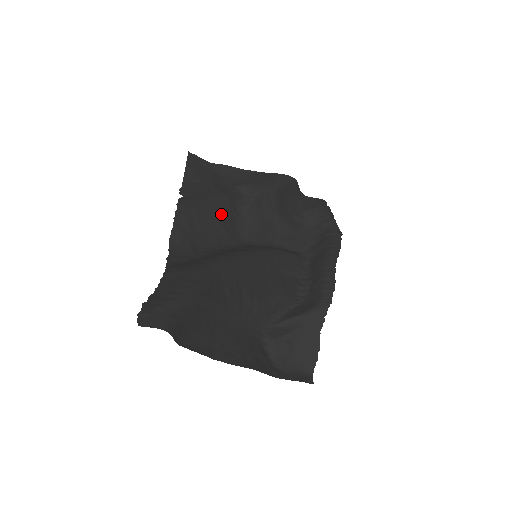
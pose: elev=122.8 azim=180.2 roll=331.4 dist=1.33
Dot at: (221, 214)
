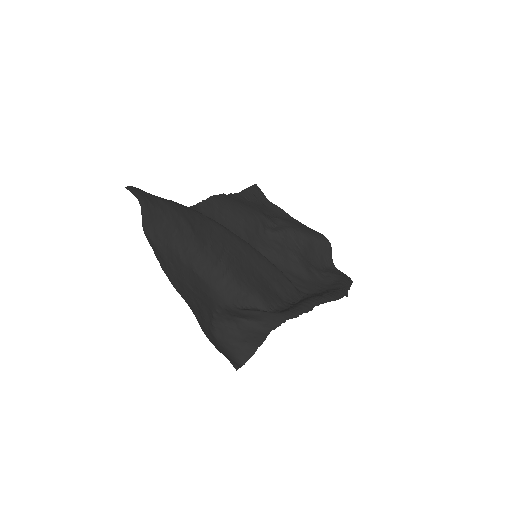
Dot at: (249, 220)
